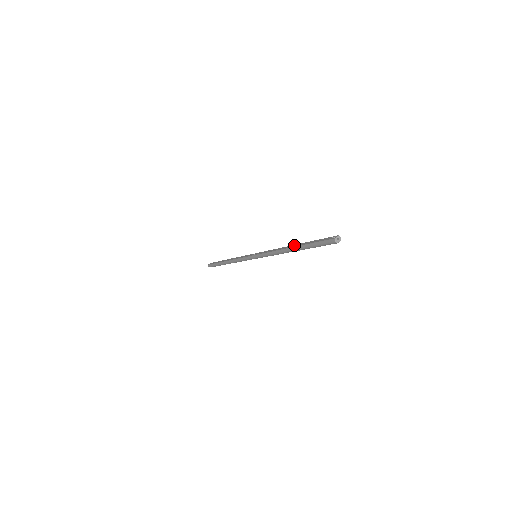
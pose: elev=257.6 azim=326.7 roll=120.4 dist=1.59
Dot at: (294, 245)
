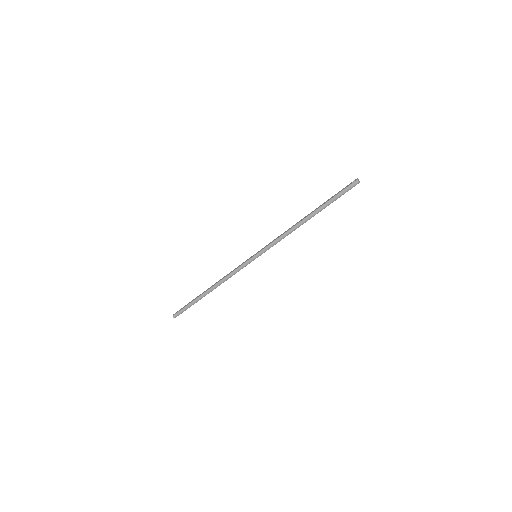
Dot at: (309, 214)
